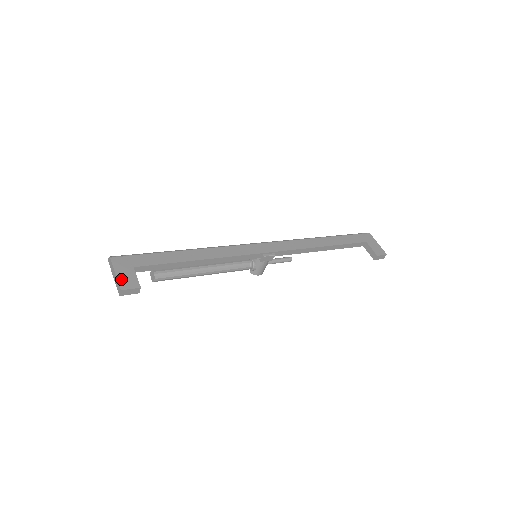
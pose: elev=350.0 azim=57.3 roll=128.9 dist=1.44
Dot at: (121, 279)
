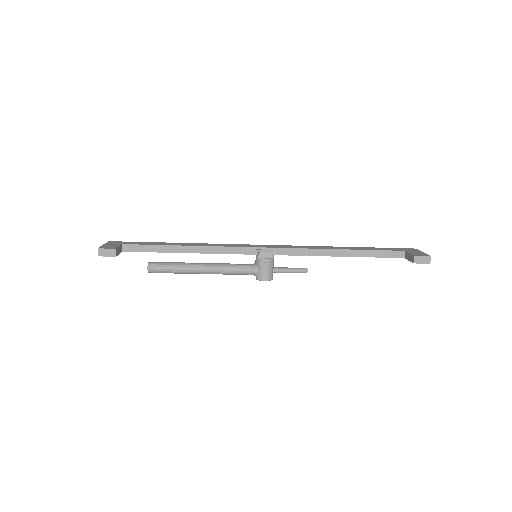
Dot at: (105, 246)
